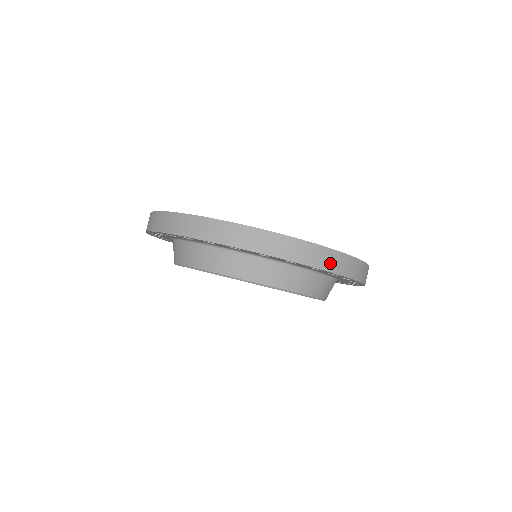
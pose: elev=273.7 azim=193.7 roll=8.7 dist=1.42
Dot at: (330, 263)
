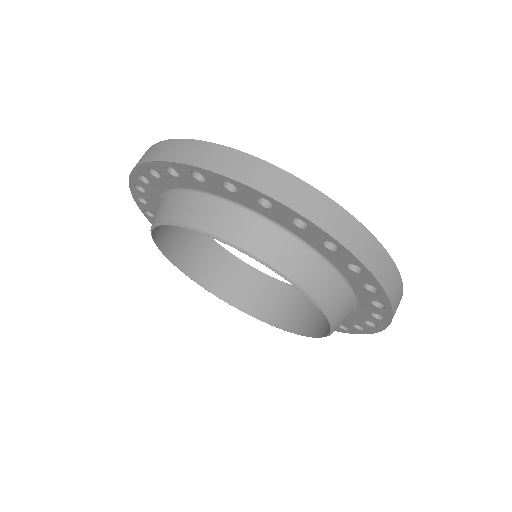
Dot at: (321, 215)
